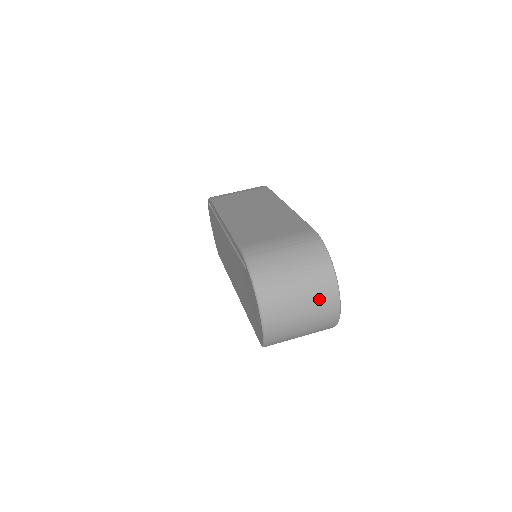
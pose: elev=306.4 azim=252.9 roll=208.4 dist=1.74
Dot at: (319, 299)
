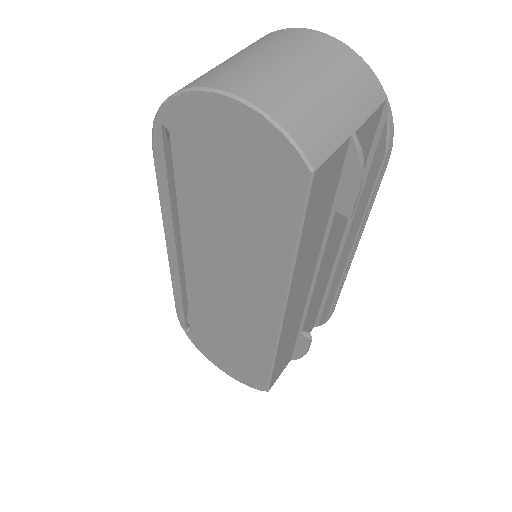
Dot at: (287, 43)
